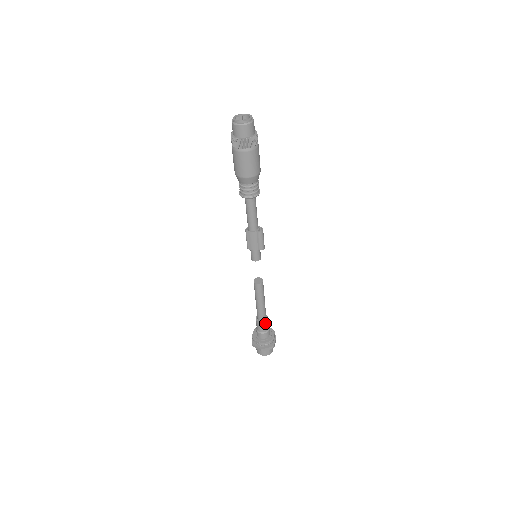
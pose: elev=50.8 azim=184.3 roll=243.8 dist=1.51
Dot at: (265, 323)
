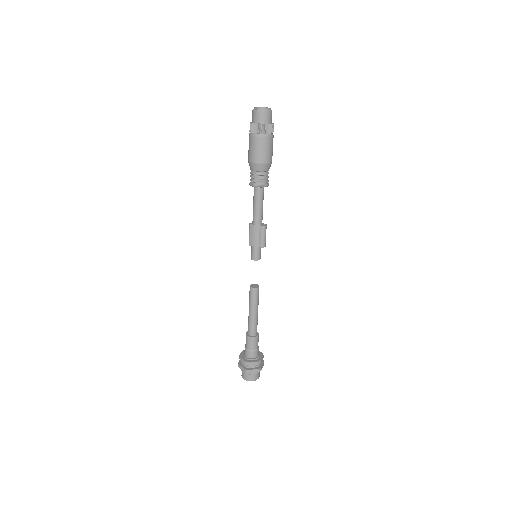
Dot at: (255, 339)
